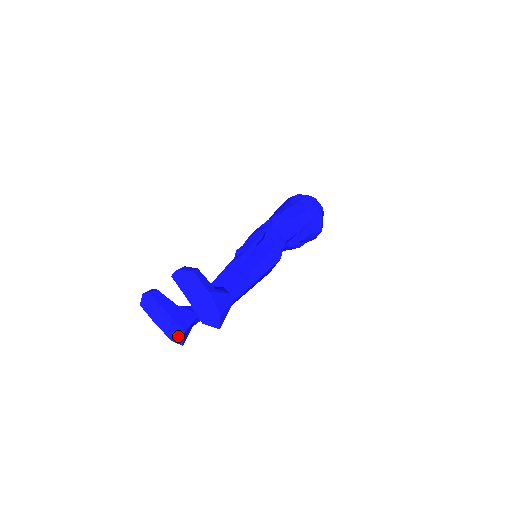
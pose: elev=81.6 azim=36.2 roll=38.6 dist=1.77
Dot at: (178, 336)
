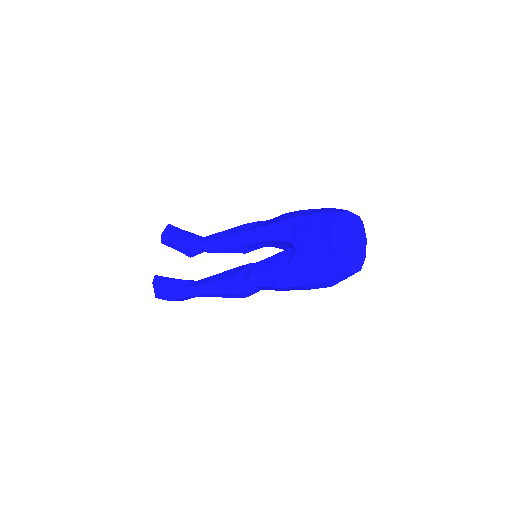
Dot at: occluded
